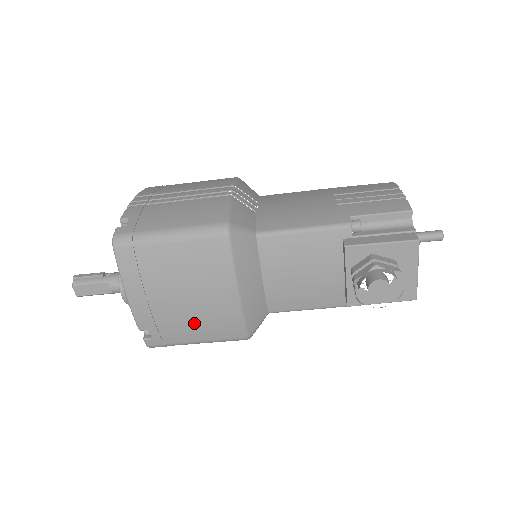
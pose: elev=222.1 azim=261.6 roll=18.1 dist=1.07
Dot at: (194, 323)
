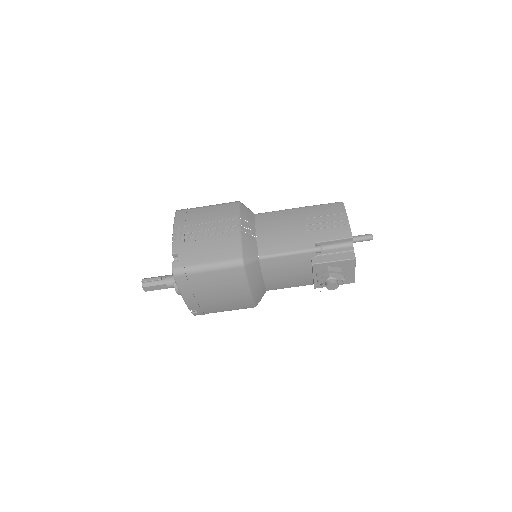
Dot at: (223, 305)
